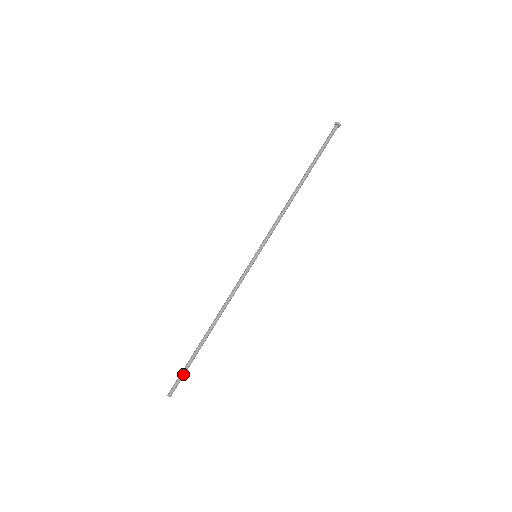
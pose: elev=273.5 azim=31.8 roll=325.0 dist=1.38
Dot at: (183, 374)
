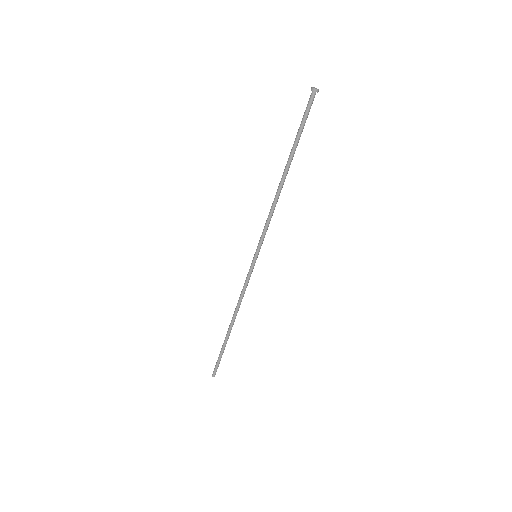
Dot at: (219, 360)
